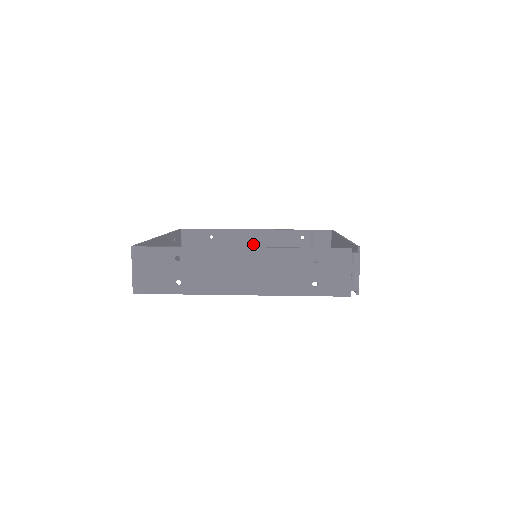
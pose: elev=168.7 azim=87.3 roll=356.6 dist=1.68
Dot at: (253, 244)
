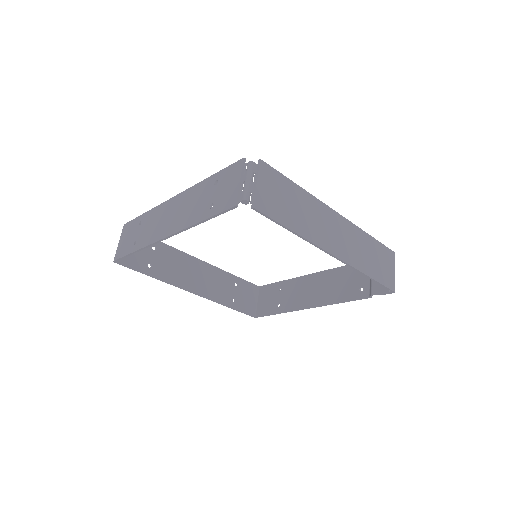
Dot at: (314, 288)
